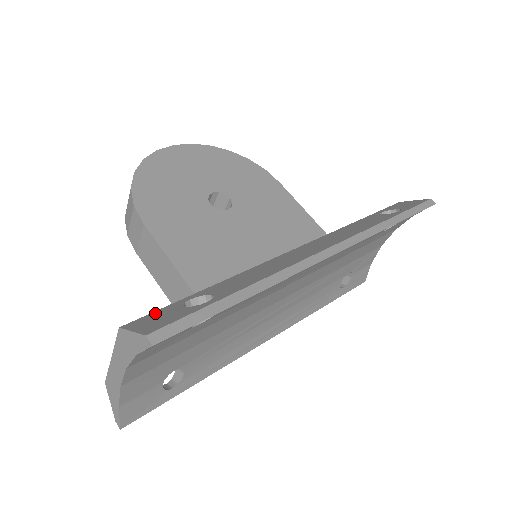
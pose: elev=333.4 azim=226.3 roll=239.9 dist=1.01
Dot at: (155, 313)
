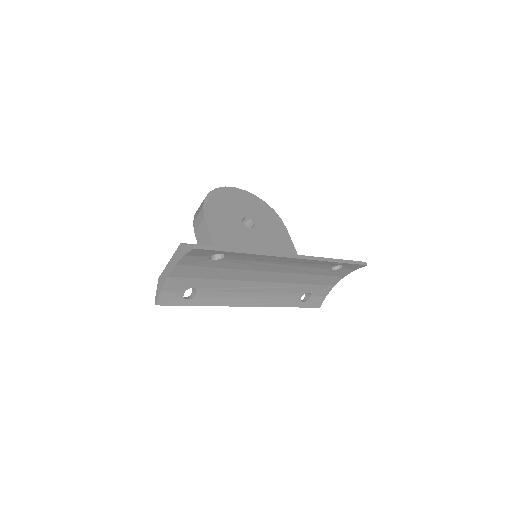
Dot at: occluded
